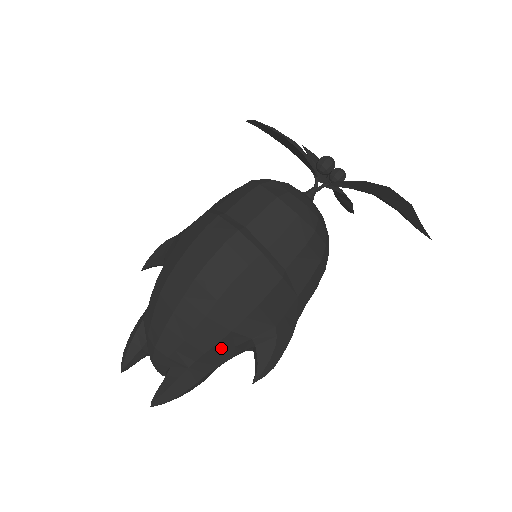
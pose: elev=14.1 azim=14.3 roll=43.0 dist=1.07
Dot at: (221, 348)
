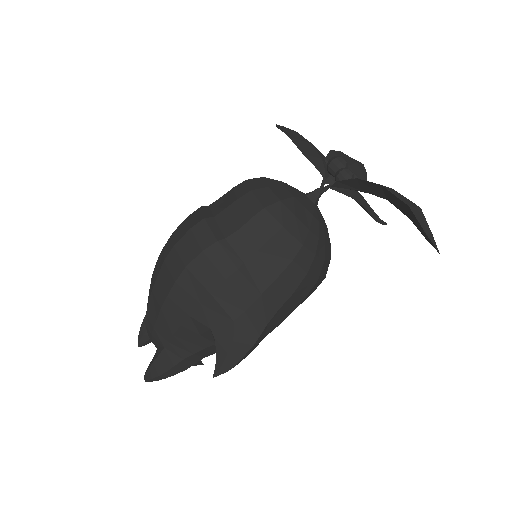
Dot at: (187, 333)
